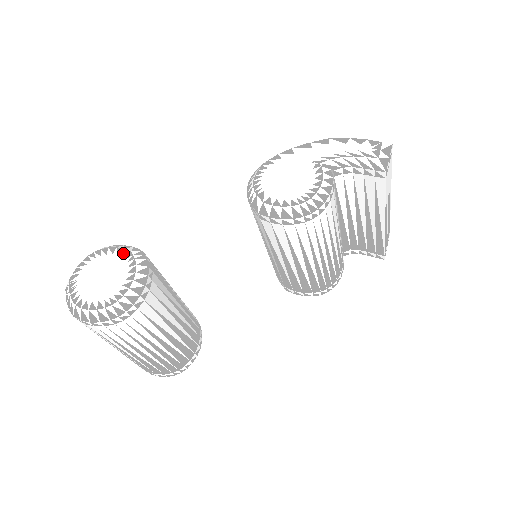
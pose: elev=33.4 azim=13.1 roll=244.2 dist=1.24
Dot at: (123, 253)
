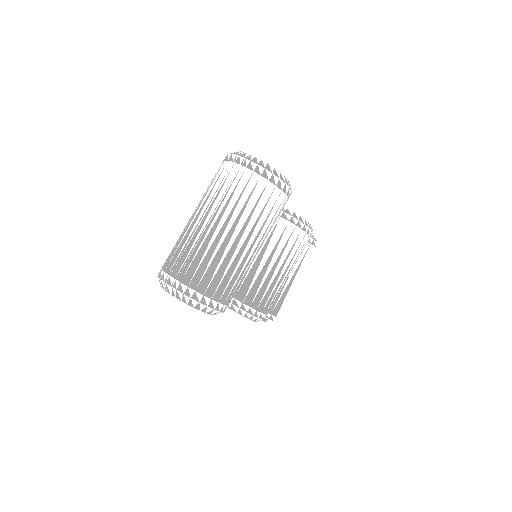
Dot at: occluded
